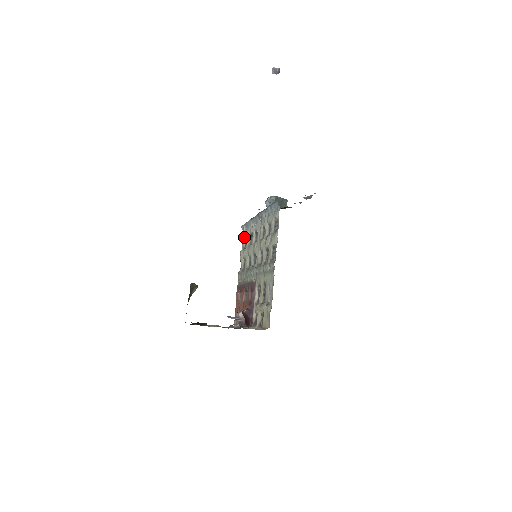
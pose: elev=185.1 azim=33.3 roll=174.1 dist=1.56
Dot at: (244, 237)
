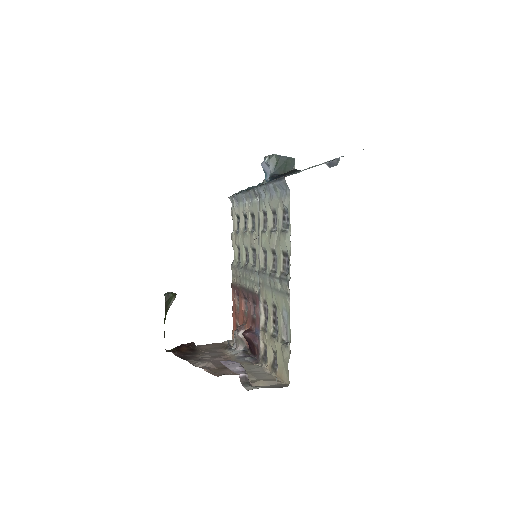
Dot at: (235, 215)
